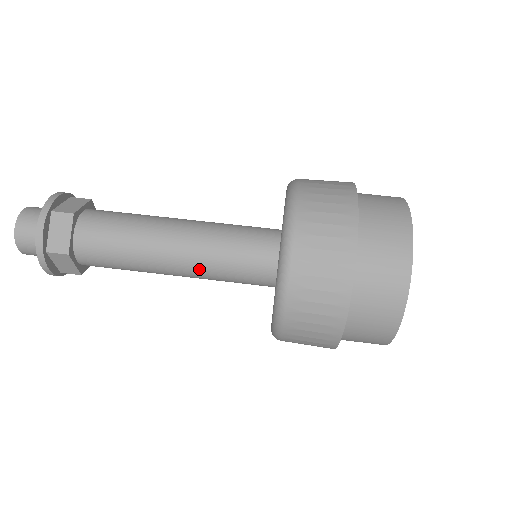
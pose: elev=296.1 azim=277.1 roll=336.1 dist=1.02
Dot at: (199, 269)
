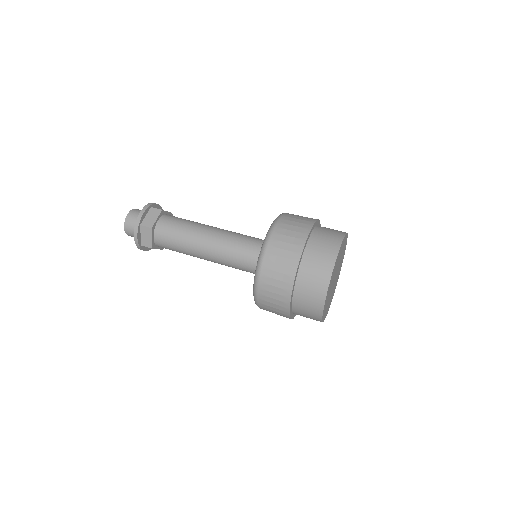
Dot at: (221, 264)
